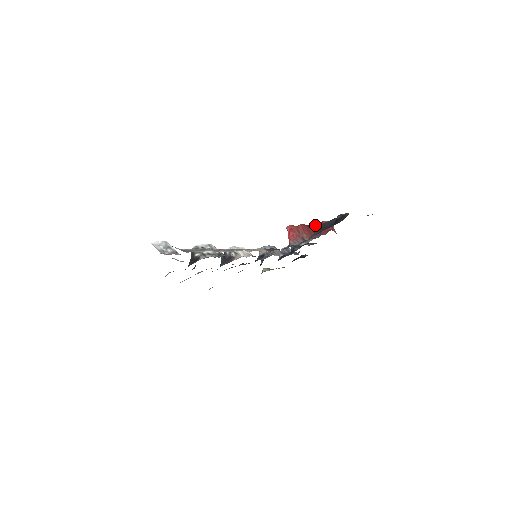
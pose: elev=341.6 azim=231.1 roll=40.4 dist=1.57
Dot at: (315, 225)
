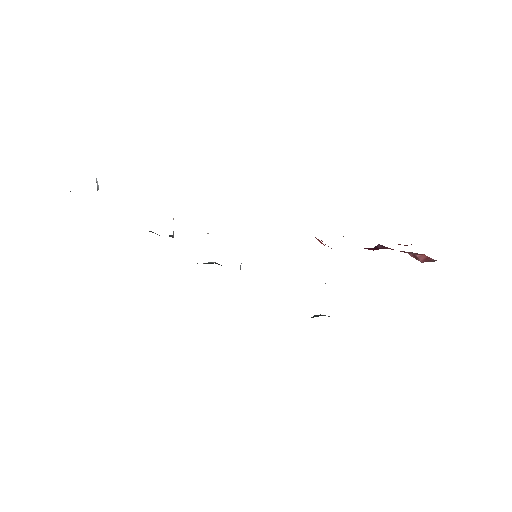
Dot at: occluded
